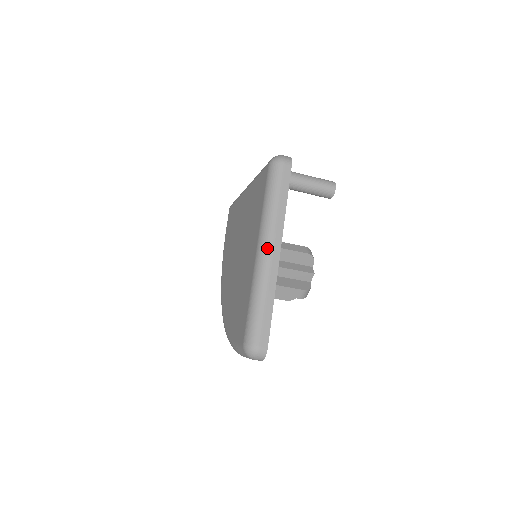
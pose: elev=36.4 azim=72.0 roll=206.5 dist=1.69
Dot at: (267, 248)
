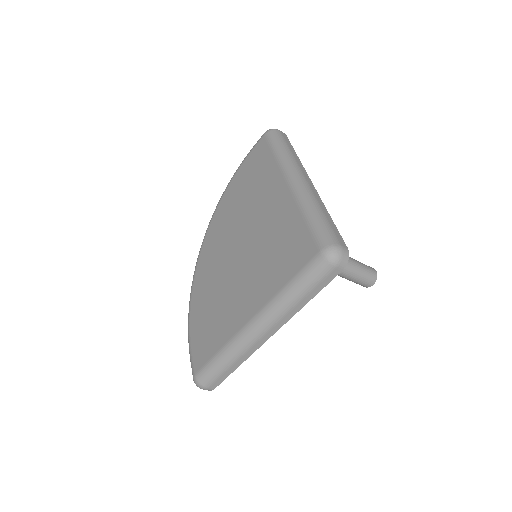
Dot at: (261, 330)
